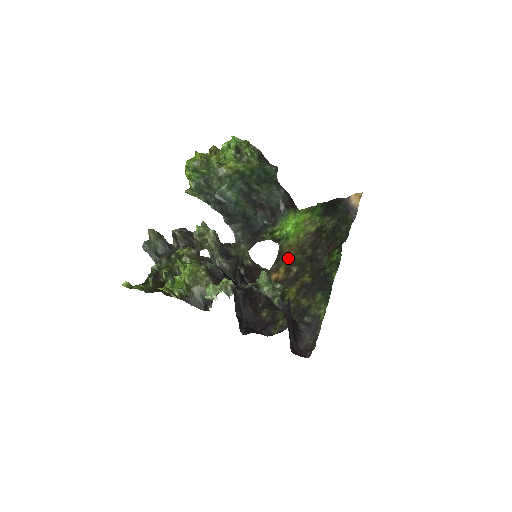
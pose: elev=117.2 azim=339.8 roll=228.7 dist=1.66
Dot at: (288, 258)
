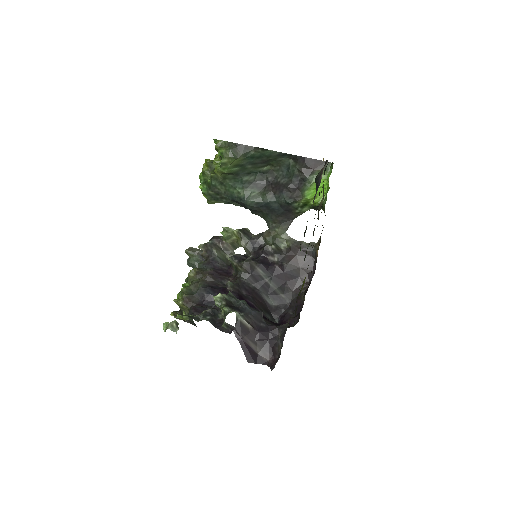
Dot at: occluded
